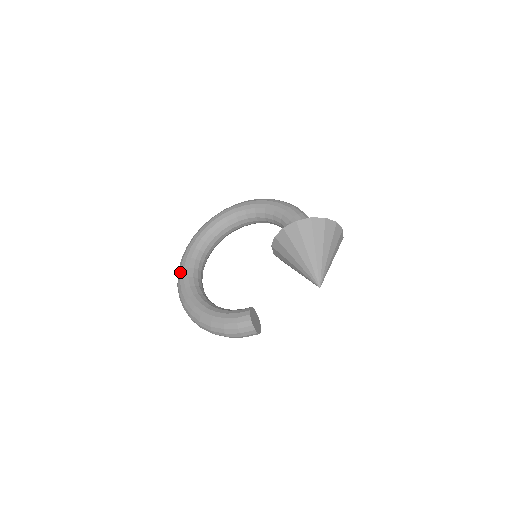
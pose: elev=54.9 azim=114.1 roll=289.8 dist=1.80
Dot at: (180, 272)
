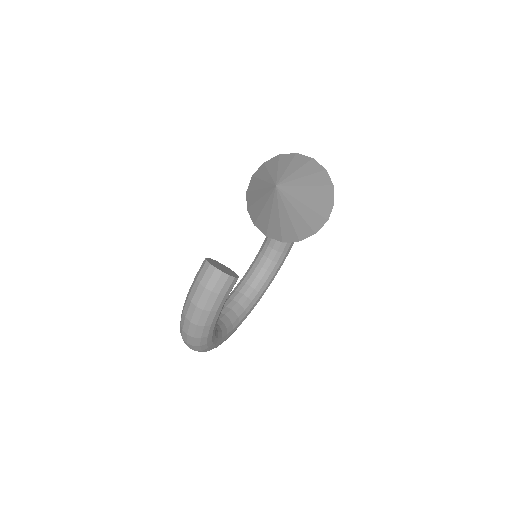
Dot at: occluded
